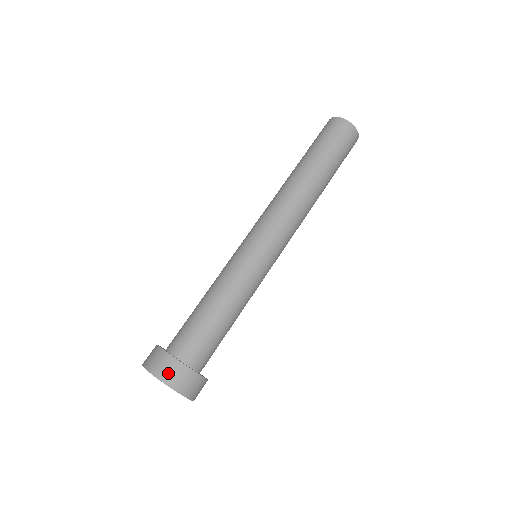
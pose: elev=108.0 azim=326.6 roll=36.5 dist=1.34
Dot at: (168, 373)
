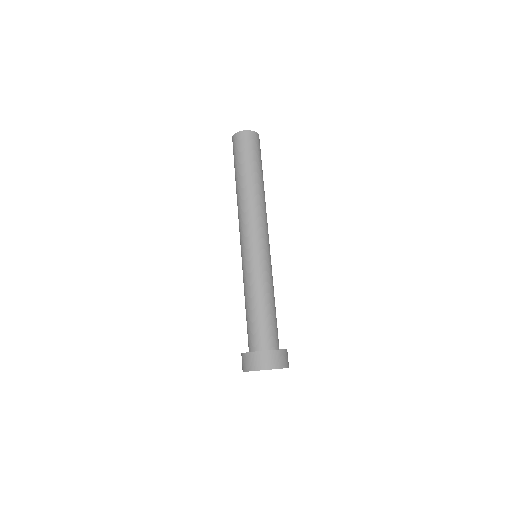
Dot at: (274, 362)
